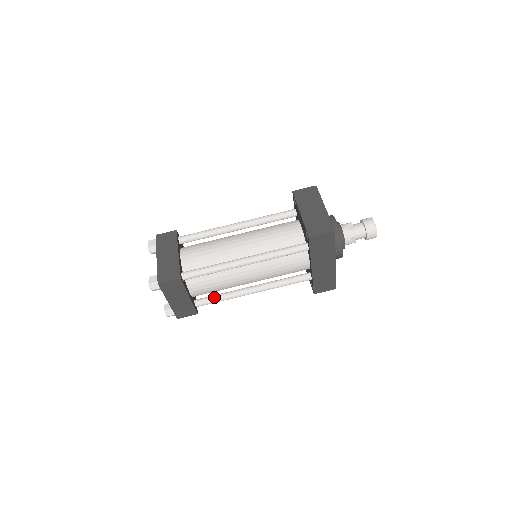
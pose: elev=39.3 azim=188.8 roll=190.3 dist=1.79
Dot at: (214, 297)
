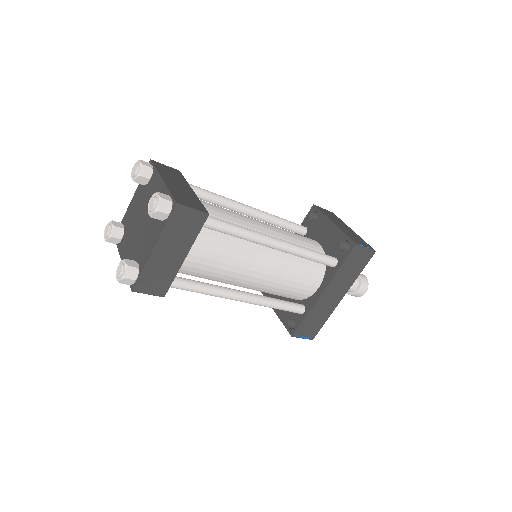
Dot at: (197, 282)
